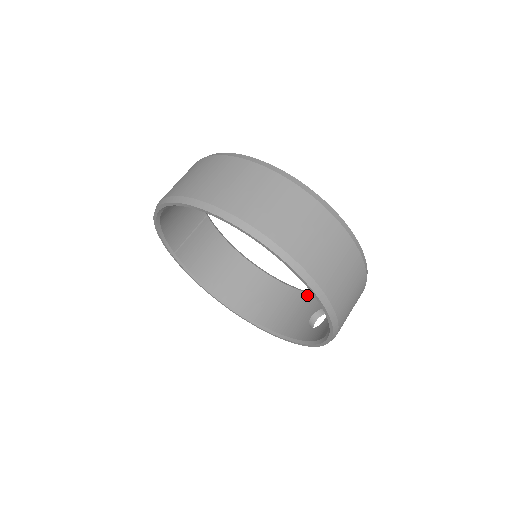
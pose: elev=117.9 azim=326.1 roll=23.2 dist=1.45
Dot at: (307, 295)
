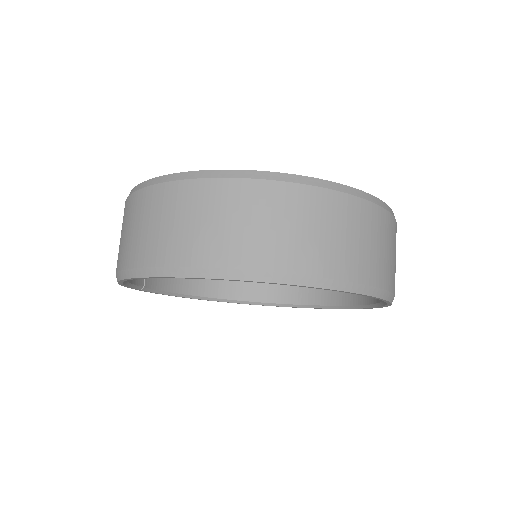
Dot at: occluded
